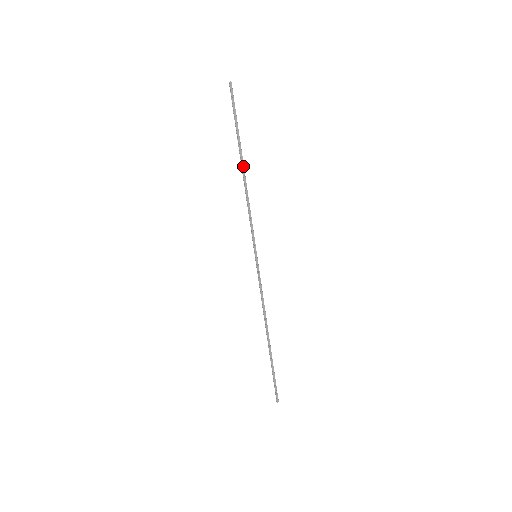
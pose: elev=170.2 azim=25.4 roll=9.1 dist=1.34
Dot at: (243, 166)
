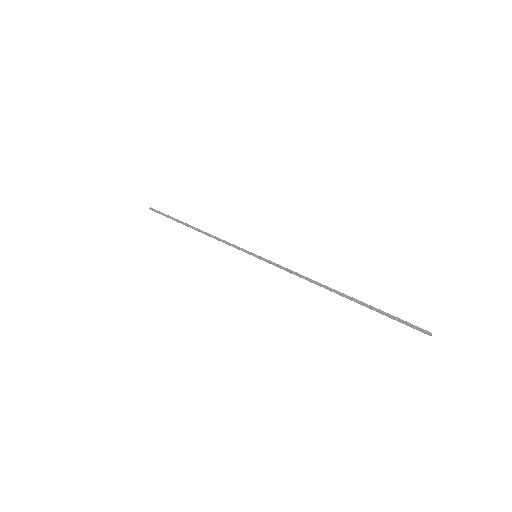
Dot at: (193, 227)
